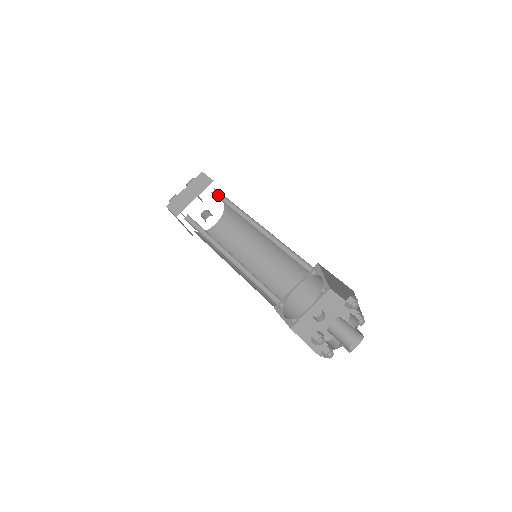
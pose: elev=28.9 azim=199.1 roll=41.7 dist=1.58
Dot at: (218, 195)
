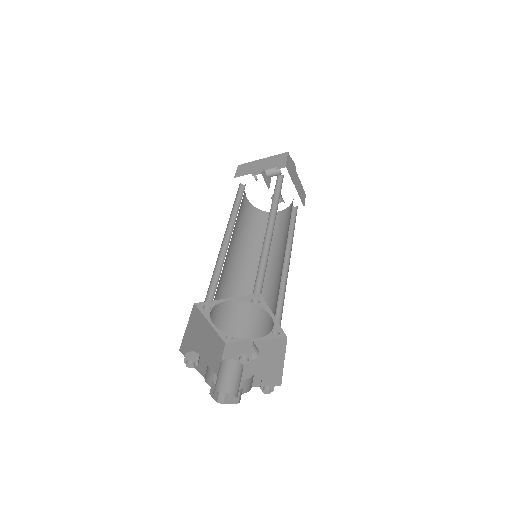
Dot at: (281, 181)
